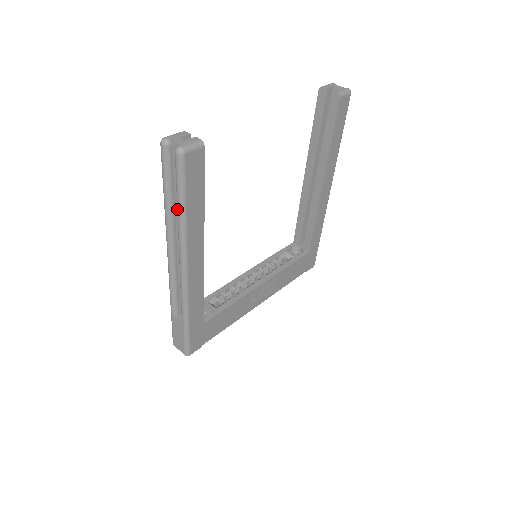
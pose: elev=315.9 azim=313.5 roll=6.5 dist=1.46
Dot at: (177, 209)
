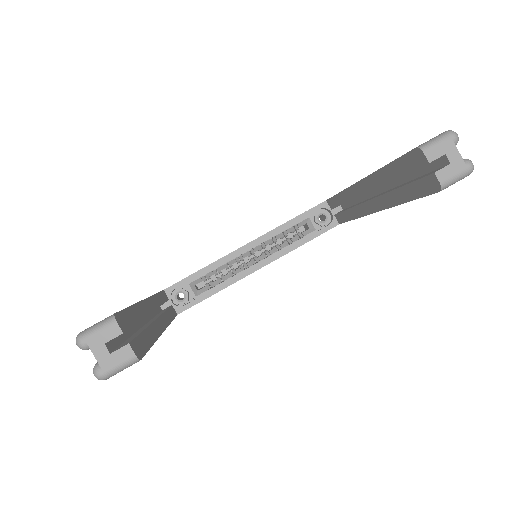
Dot at: occluded
